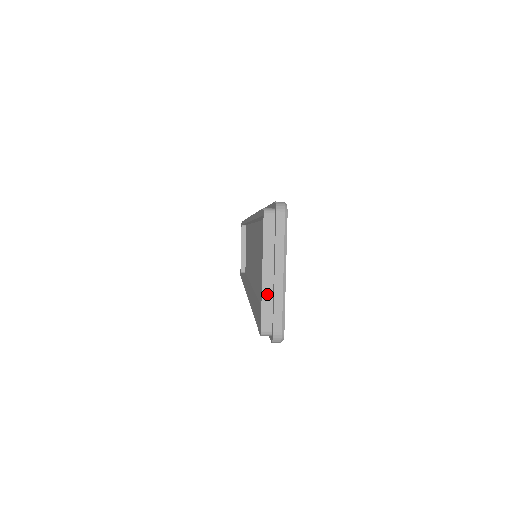
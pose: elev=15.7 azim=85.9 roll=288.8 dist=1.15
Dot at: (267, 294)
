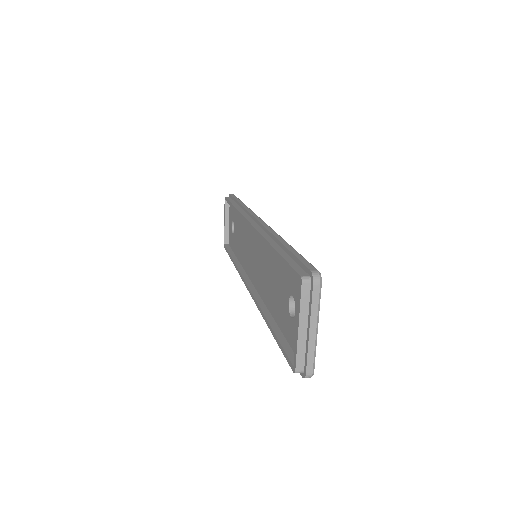
Dot at: (301, 344)
